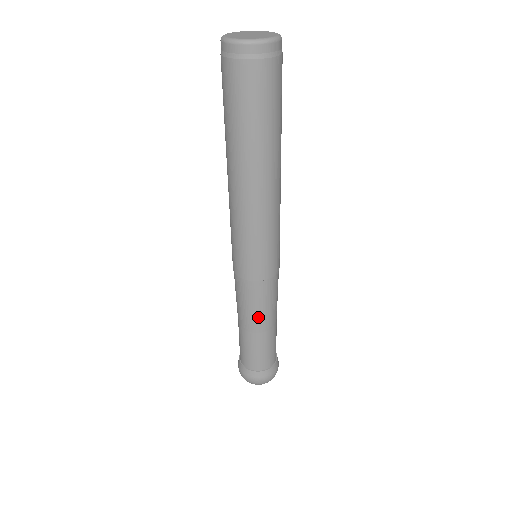
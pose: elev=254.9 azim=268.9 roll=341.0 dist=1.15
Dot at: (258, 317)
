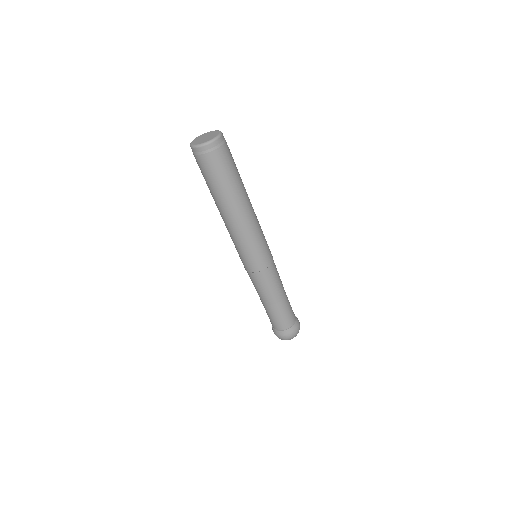
Dot at: (271, 293)
